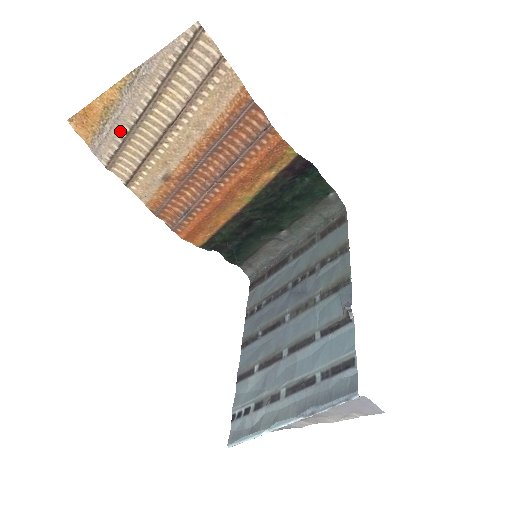
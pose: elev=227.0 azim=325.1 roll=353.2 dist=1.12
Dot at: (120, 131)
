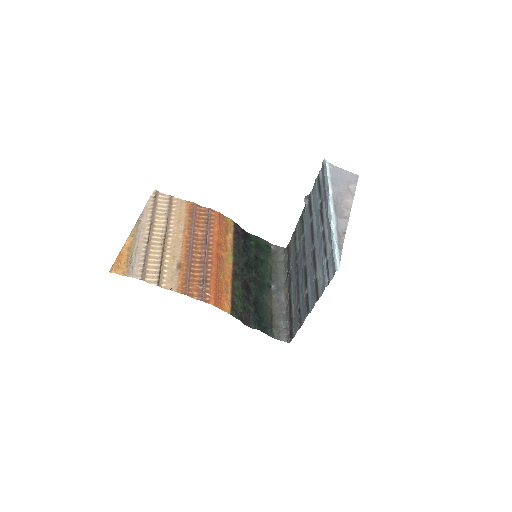
Dot at: (141, 253)
